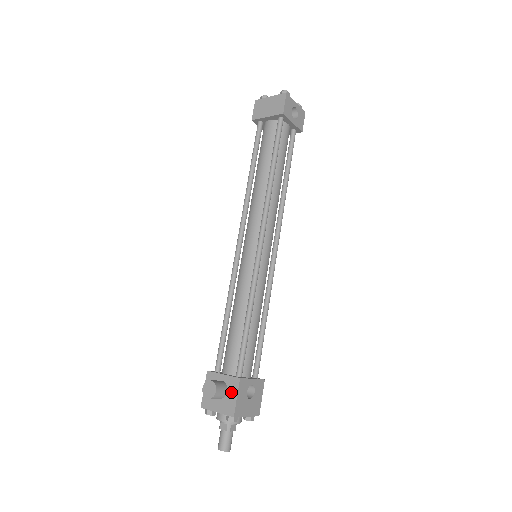
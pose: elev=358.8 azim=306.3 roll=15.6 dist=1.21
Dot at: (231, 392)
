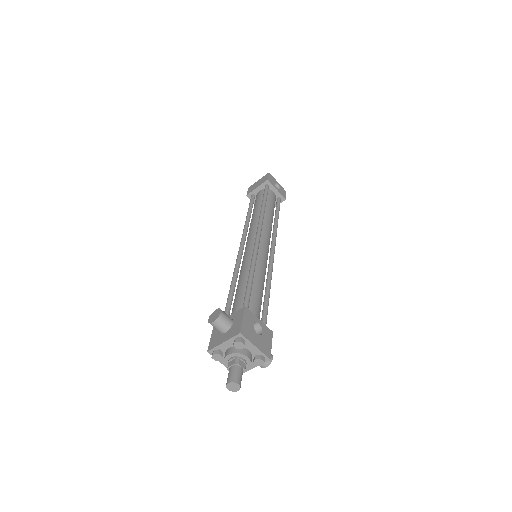
Dot at: (237, 320)
